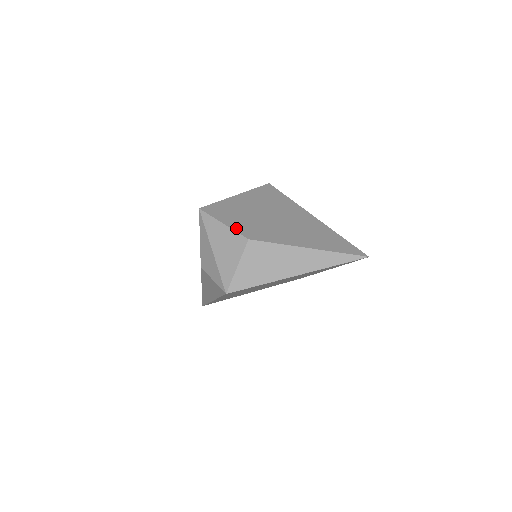
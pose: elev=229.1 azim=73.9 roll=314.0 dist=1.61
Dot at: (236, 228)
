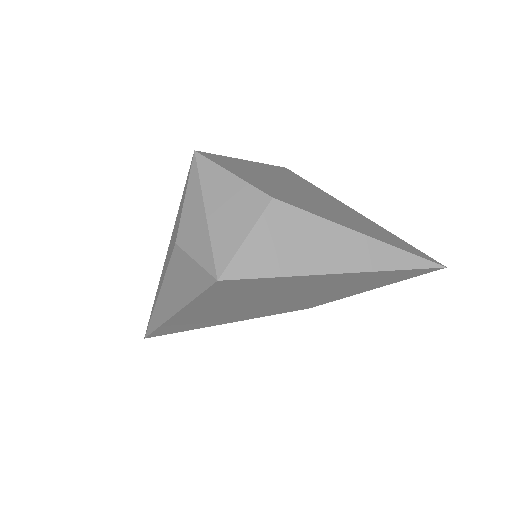
Dot at: (252, 182)
